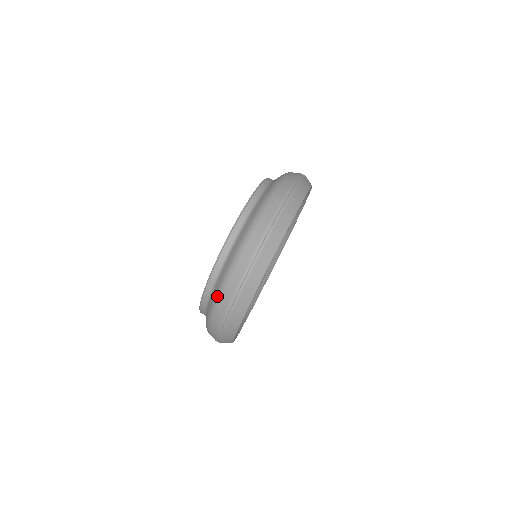
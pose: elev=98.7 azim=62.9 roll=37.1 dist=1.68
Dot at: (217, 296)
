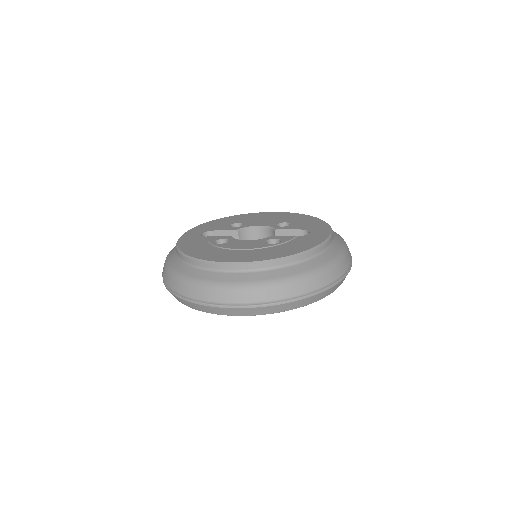
Dot at: (191, 281)
